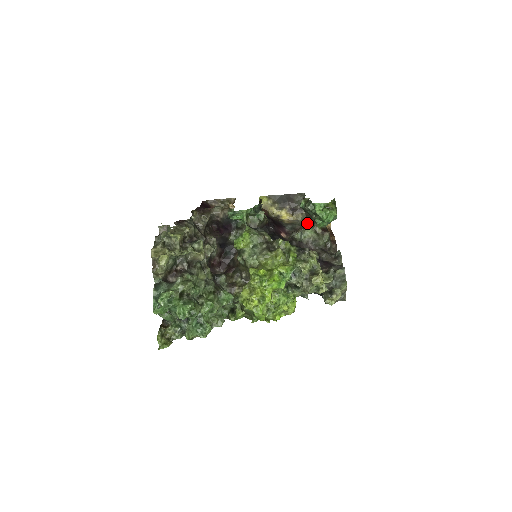
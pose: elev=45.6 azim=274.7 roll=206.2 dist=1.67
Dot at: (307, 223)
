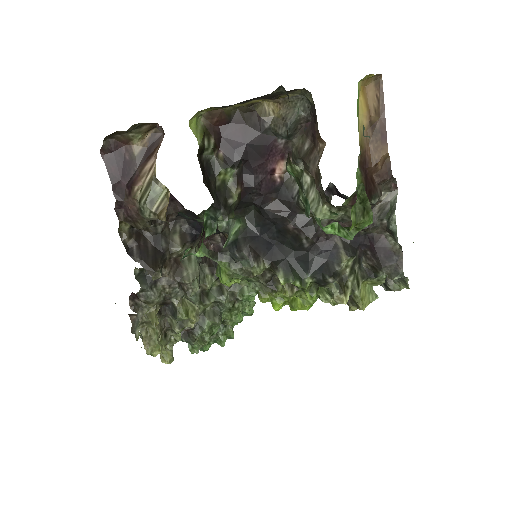
Dot at: occluded
